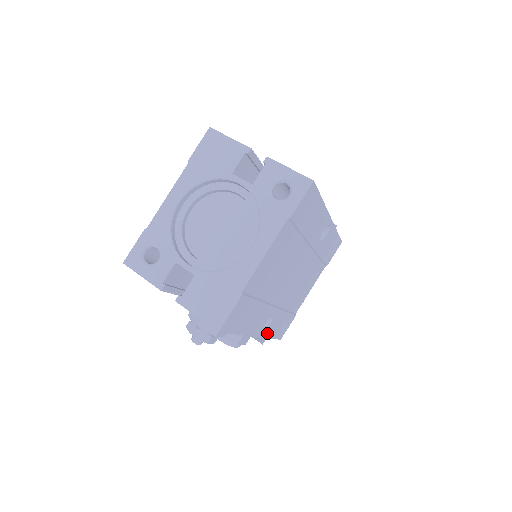
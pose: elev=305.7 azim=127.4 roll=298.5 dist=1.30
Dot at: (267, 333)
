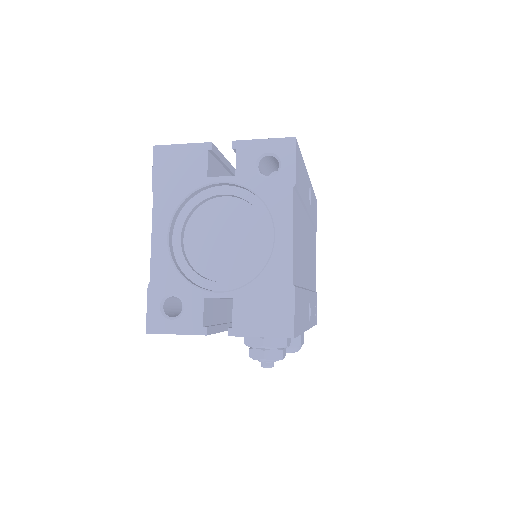
Dot at: (311, 322)
